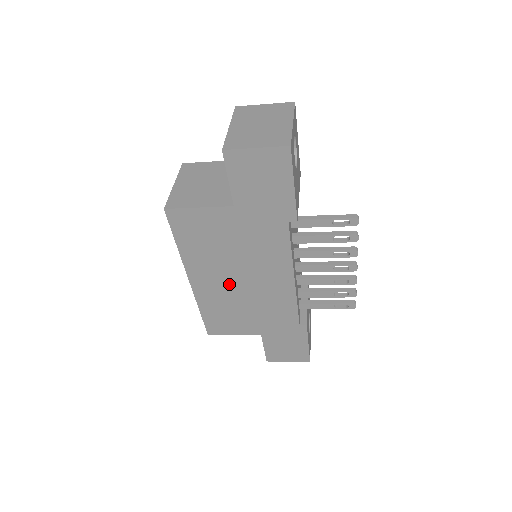
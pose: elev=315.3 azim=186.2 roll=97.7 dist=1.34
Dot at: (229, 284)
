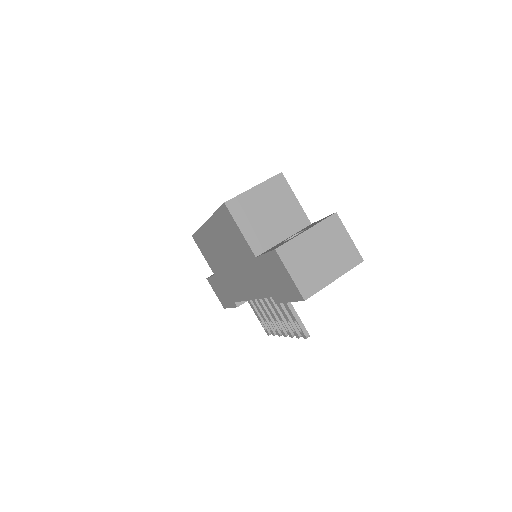
Dot at: (221, 252)
